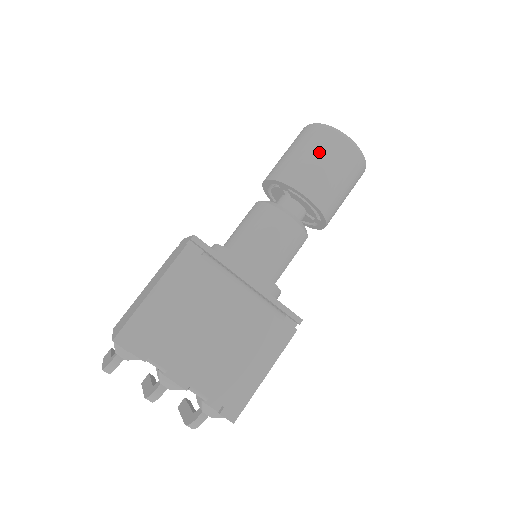
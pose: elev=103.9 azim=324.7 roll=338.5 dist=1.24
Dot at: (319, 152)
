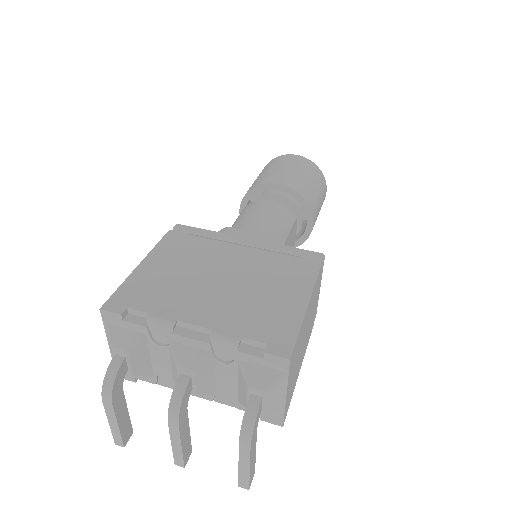
Dot at: (271, 167)
